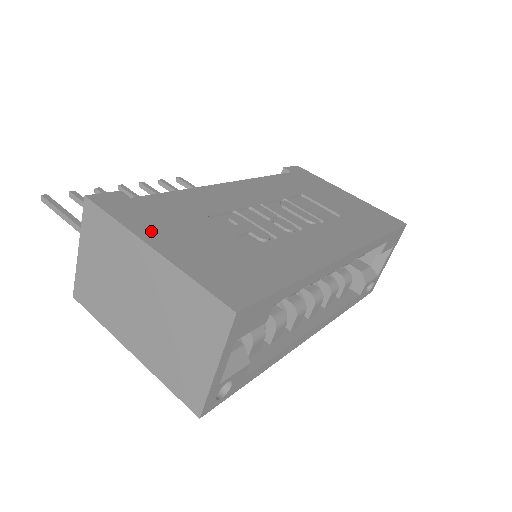
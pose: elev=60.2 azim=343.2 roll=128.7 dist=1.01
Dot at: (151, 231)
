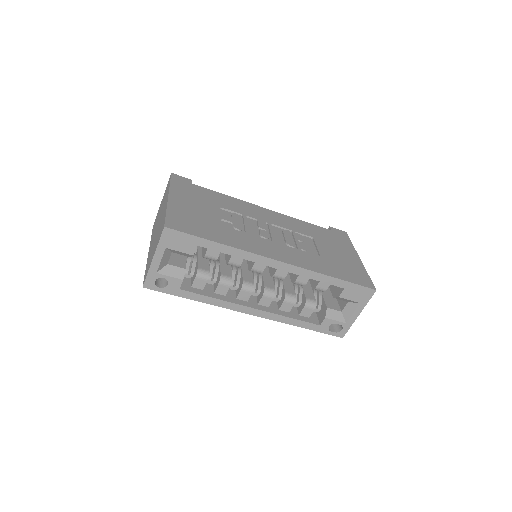
Dot at: (179, 194)
